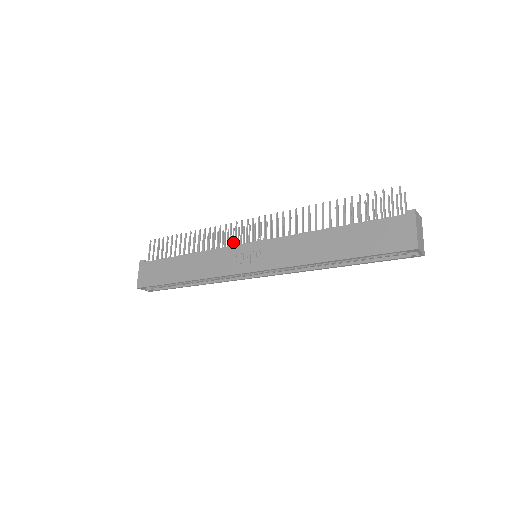
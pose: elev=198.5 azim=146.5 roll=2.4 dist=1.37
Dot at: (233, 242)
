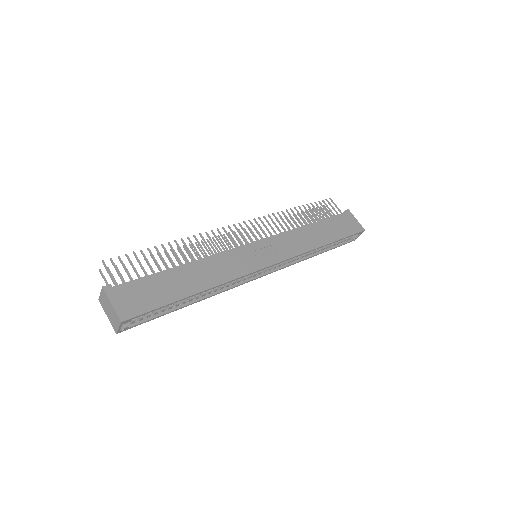
Dot at: (215, 251)
